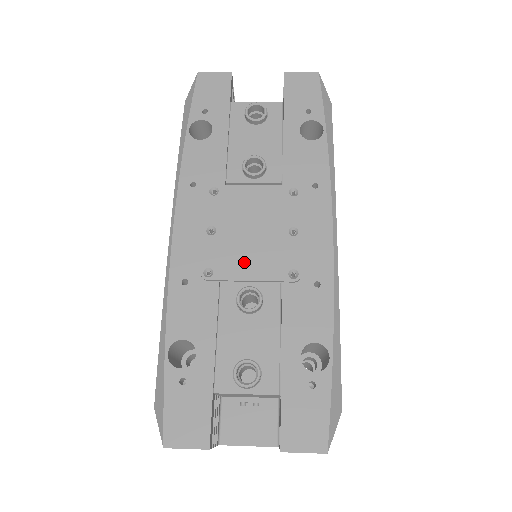
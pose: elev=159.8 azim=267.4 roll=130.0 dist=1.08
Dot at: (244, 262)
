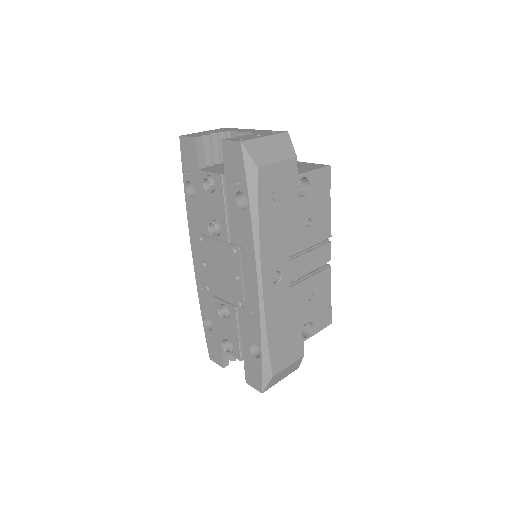
Dot at: (220, 288)
